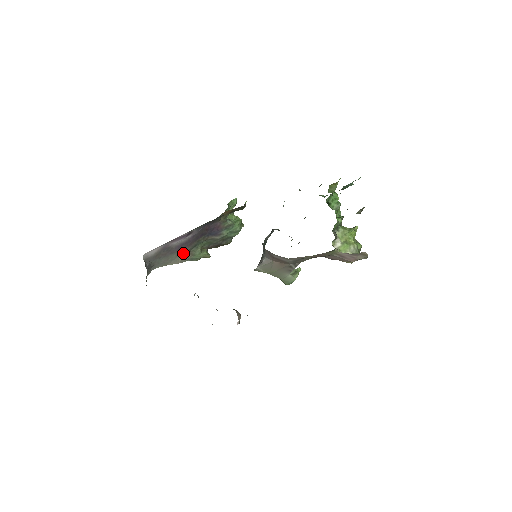
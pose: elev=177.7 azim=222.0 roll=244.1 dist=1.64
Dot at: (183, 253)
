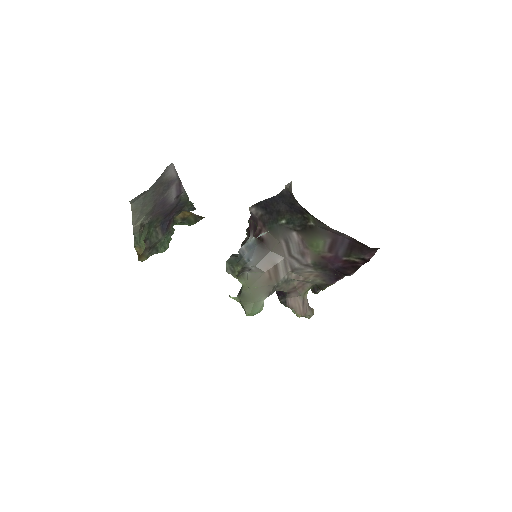
Dot at: (147, 217)
